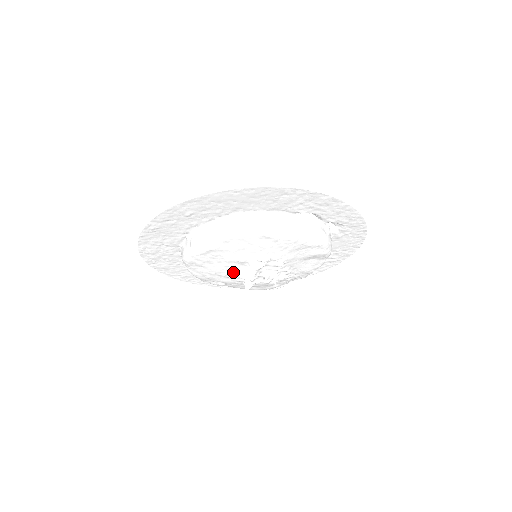
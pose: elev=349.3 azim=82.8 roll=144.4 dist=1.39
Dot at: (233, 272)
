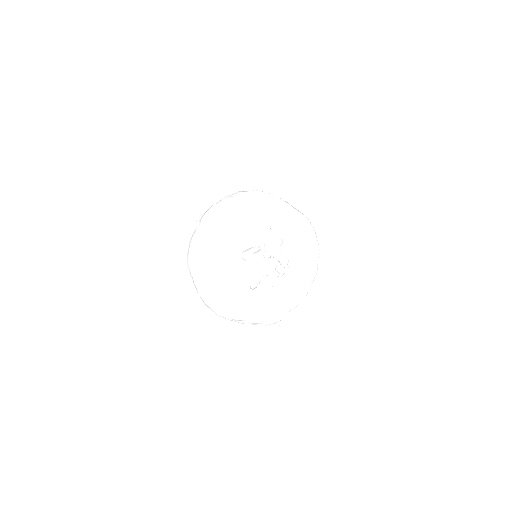
Dot at: (239, 256)
